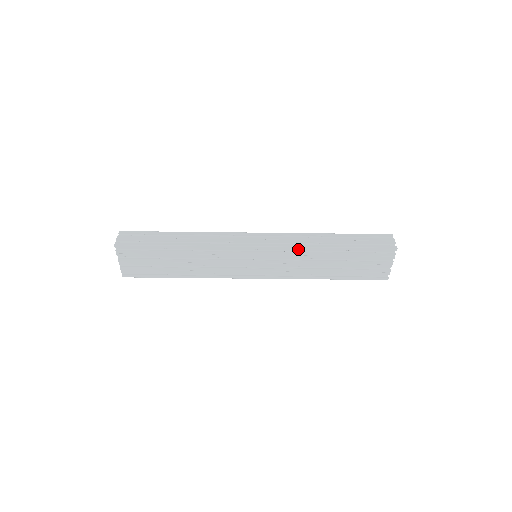
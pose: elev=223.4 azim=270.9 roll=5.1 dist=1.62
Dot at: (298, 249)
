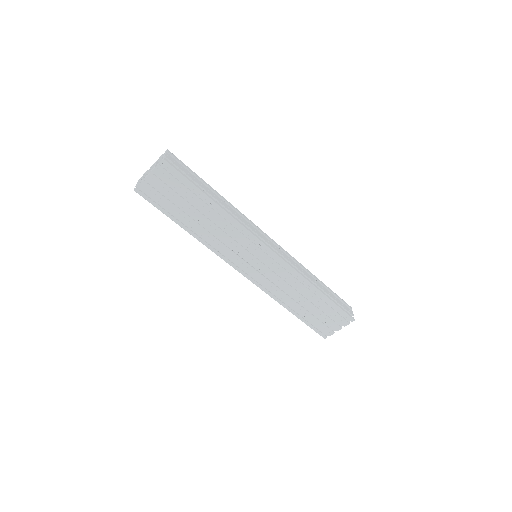
Dot at: (296, 274)
